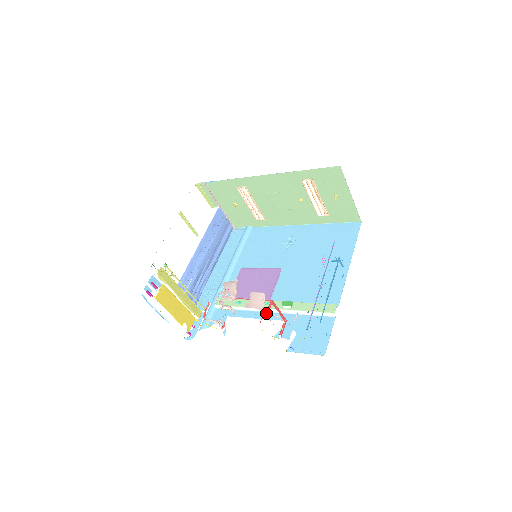
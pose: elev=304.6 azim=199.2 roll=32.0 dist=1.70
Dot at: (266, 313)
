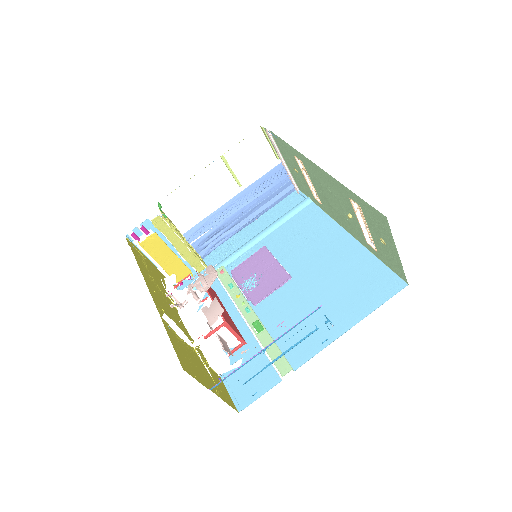
Dot at: (210, 332)
